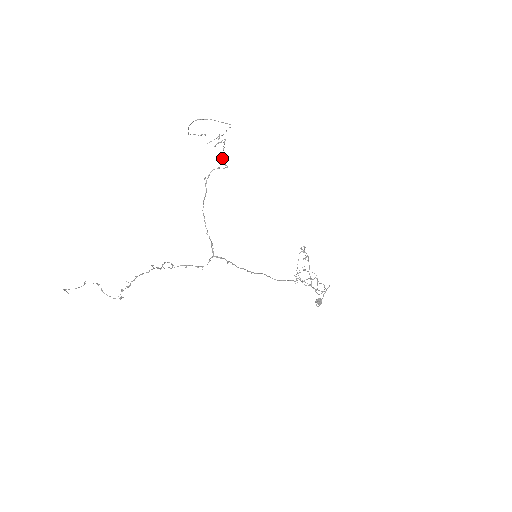
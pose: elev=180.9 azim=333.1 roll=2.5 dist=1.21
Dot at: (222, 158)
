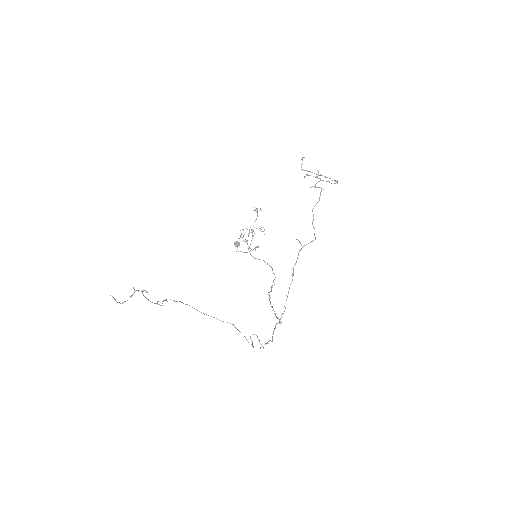
Dot at: occluded
